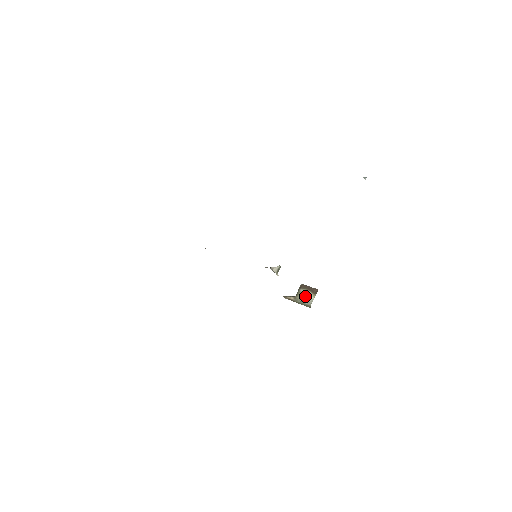
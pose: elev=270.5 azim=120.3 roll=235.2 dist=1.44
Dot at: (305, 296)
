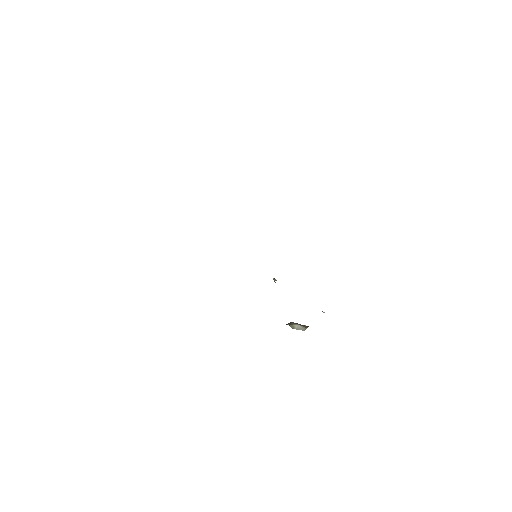
Dot at: (296, 327)
